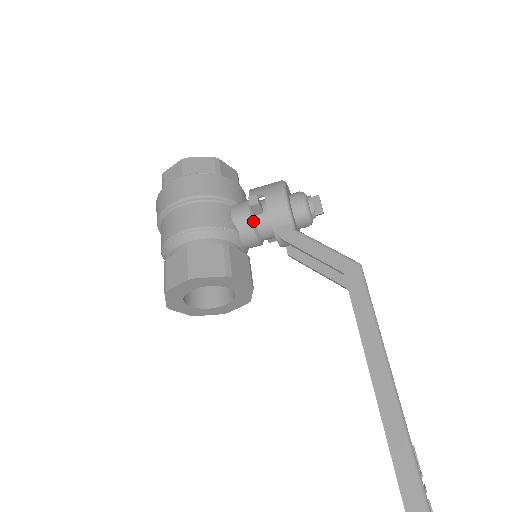
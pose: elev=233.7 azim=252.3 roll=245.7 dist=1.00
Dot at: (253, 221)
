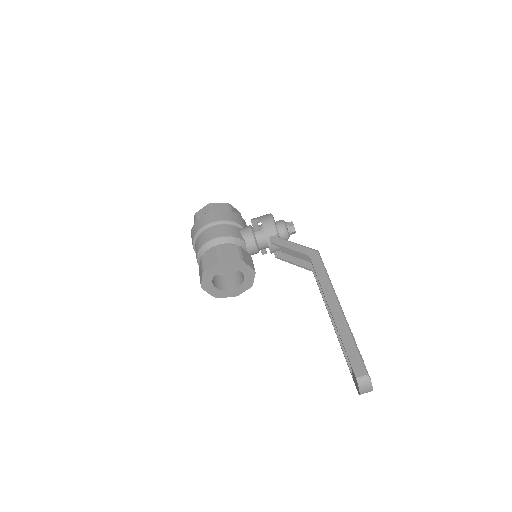
Dot at: (254, 235)
